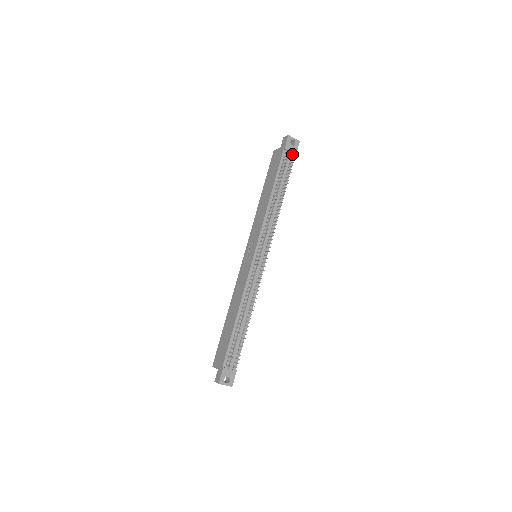
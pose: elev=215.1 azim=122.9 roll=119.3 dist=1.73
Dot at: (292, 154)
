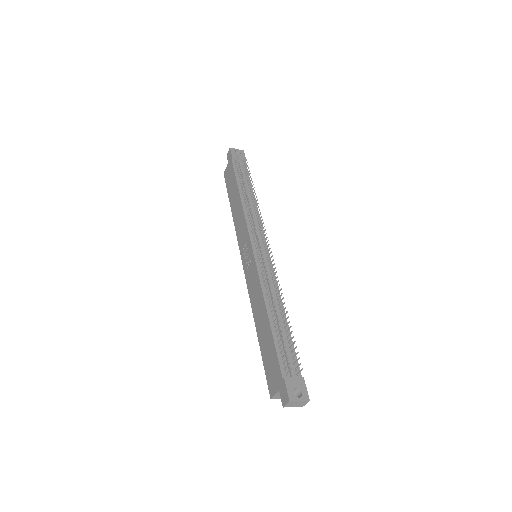
Dot at: (242, 162)
